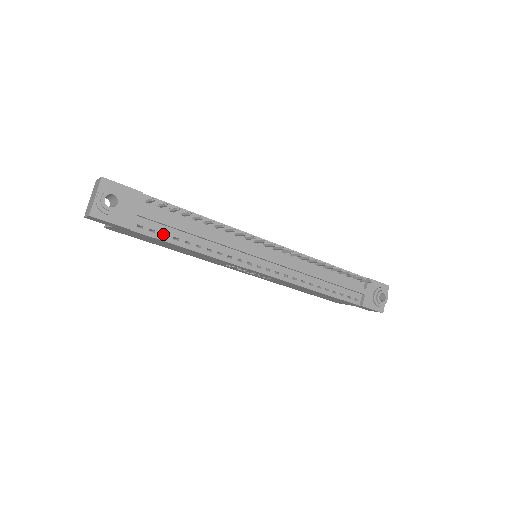
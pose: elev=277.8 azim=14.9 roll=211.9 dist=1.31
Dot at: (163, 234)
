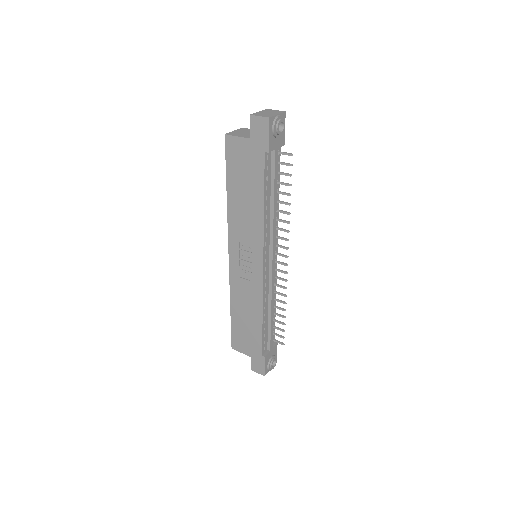
Dot at: occluded
